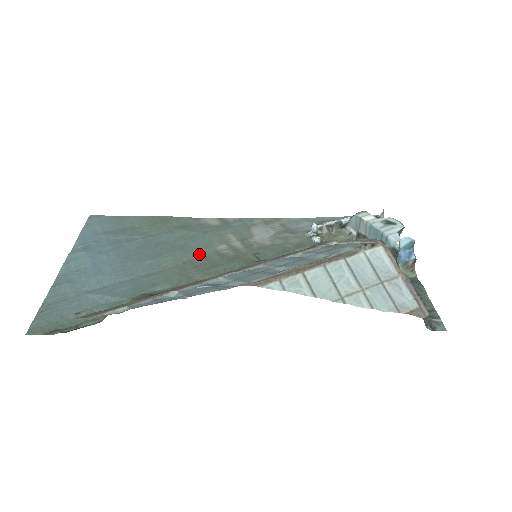
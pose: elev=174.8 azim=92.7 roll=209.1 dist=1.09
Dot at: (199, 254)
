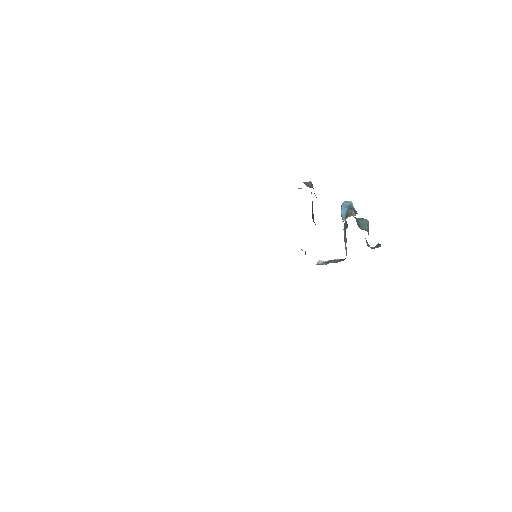
Dot at: occluded
